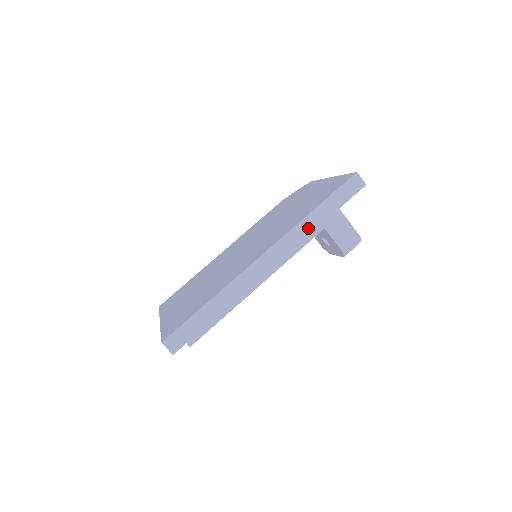
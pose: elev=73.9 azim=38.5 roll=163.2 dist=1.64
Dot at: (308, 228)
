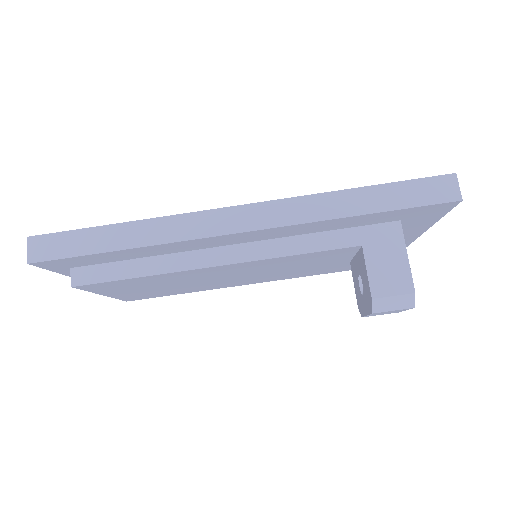
Dot at: (328, 209)
